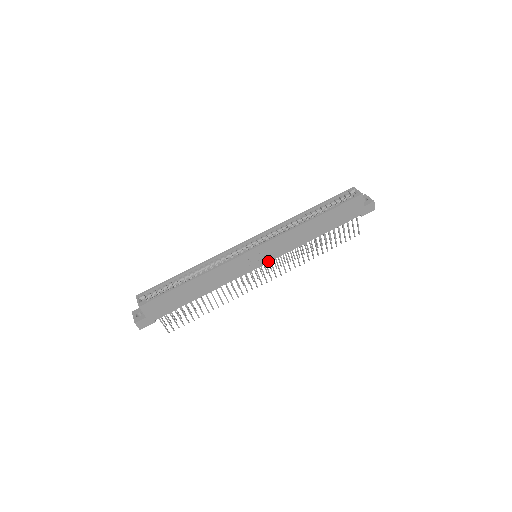
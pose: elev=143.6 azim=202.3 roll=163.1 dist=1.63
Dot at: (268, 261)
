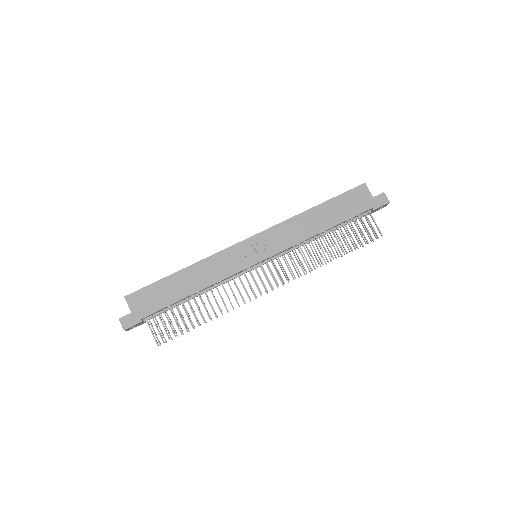
Dot at: (267, 257)
